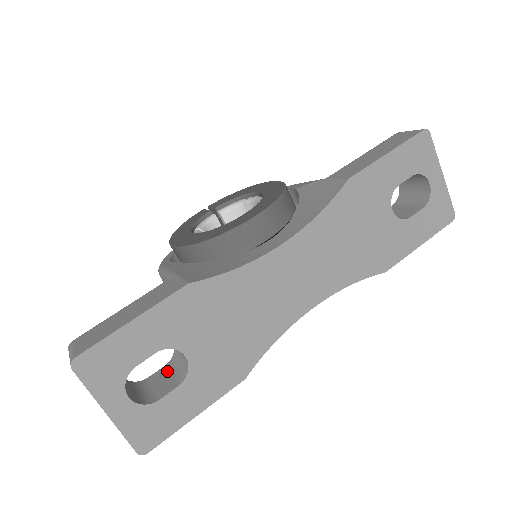
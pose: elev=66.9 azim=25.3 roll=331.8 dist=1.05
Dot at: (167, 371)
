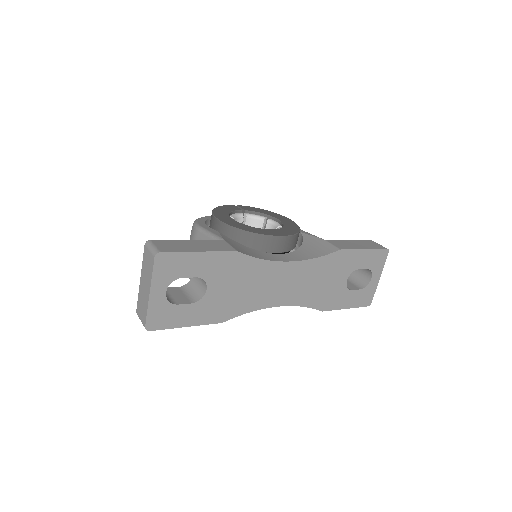
Dot at: (181, 291)
